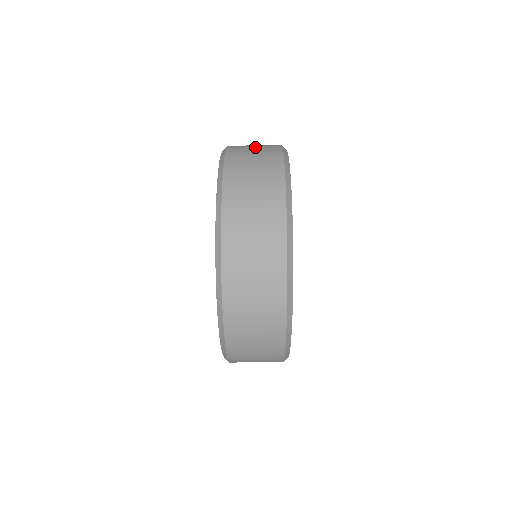
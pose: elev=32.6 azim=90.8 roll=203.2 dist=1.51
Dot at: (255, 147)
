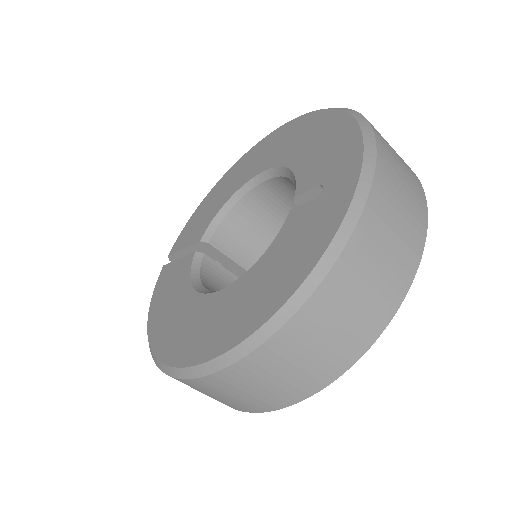
Dot at: occluded
